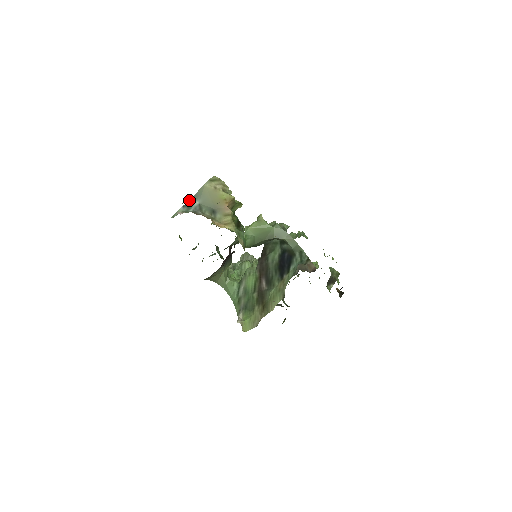
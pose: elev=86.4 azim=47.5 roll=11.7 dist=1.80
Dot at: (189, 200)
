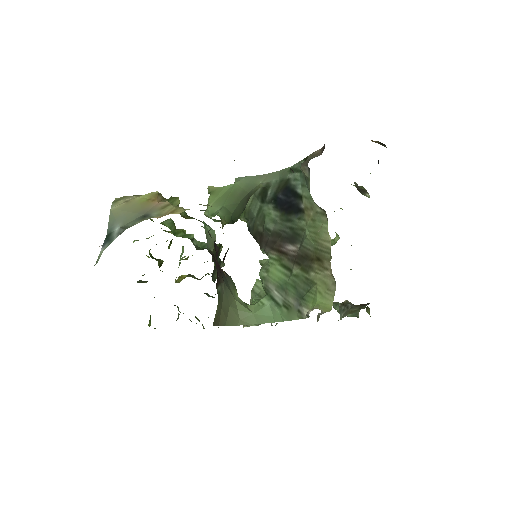
Dot at: occluded
